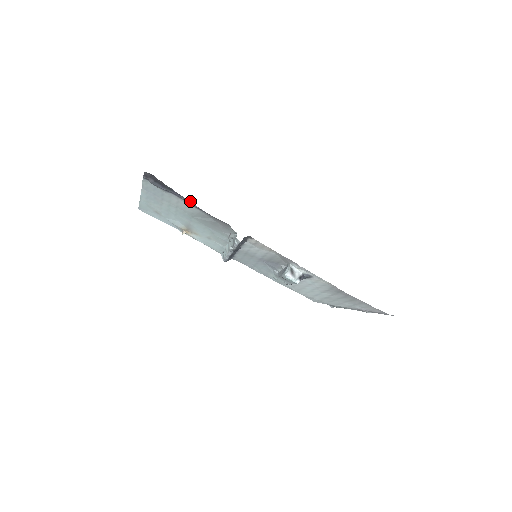
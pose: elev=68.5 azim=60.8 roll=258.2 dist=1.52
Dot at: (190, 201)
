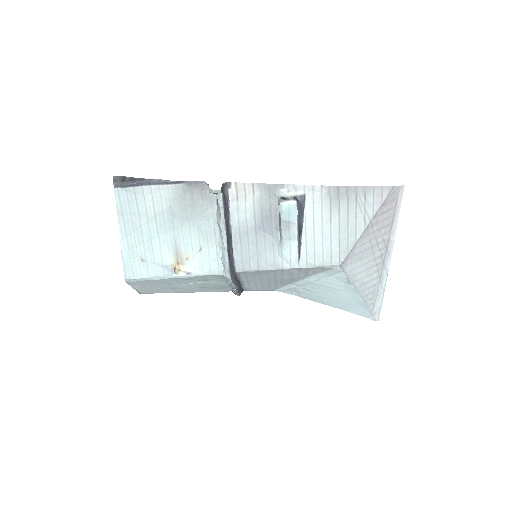
Dot at: (161, 180)
